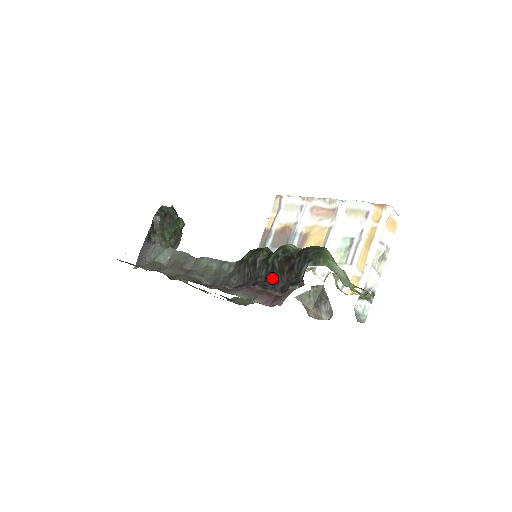
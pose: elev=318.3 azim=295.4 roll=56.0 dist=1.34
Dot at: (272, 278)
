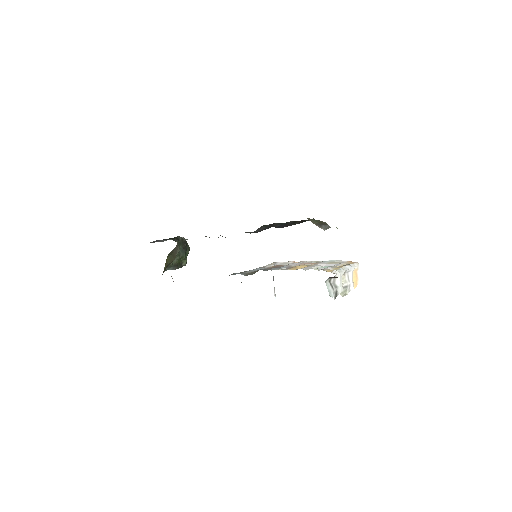
Dot at: (285, 226)
